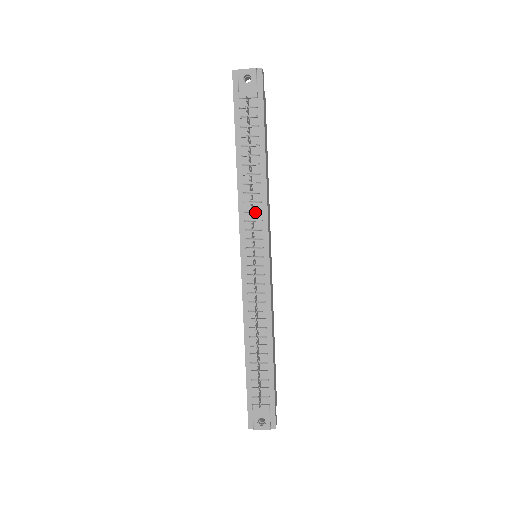
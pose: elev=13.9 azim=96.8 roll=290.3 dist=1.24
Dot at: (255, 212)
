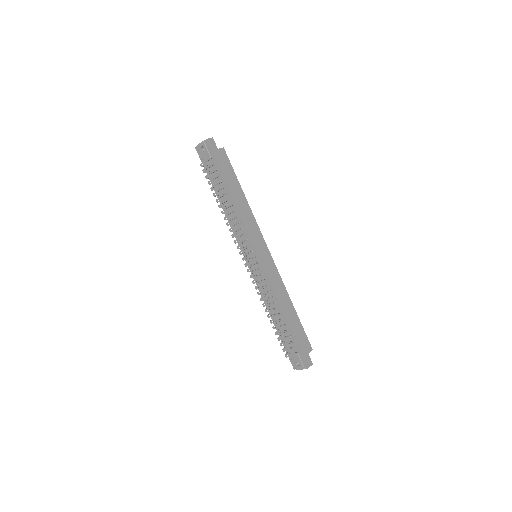
Dot at: (240, 230)
